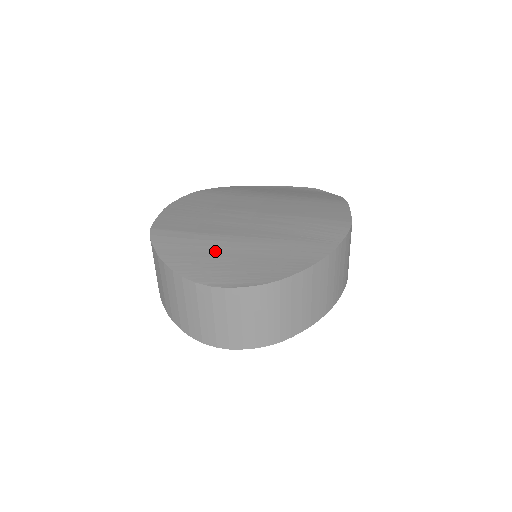
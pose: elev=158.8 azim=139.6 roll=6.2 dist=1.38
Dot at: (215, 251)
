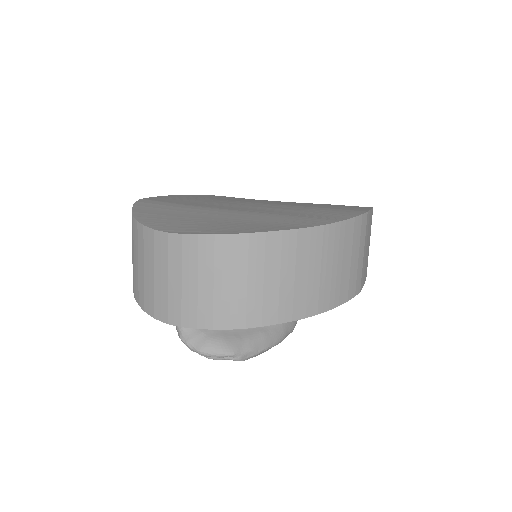
Dot at: (194, 214)
